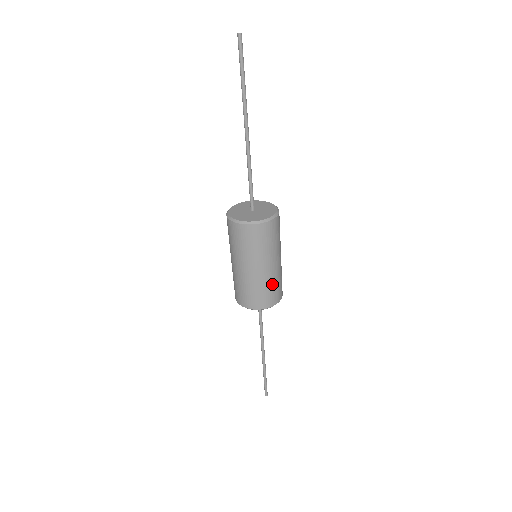
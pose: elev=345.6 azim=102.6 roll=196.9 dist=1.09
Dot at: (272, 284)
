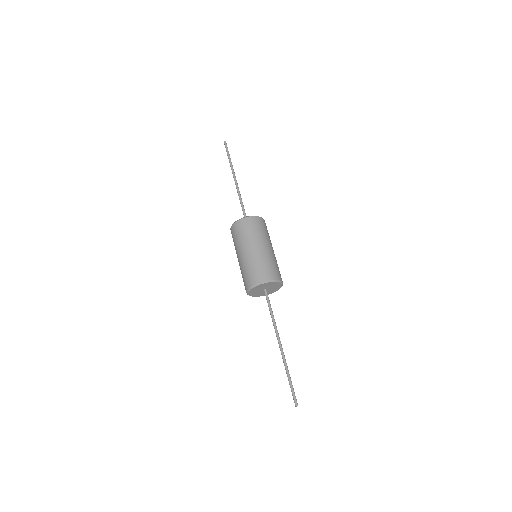
Dot at: occluded
